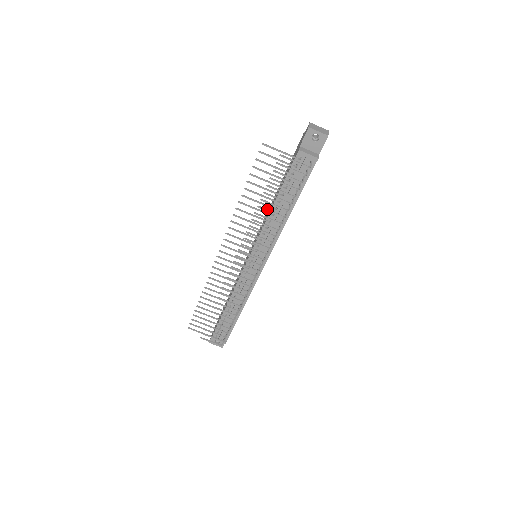
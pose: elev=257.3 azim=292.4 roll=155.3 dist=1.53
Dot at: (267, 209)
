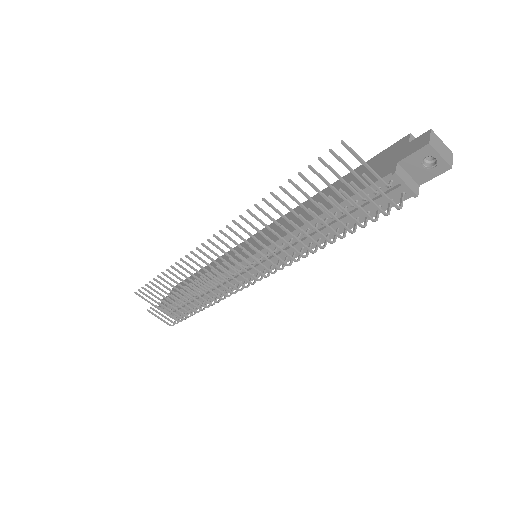
Dot at: (302, 229)
